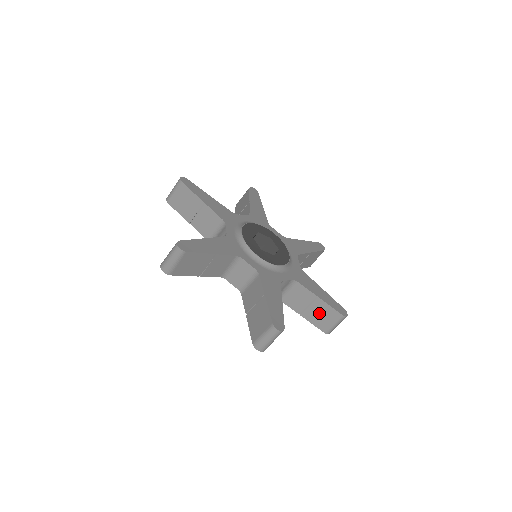
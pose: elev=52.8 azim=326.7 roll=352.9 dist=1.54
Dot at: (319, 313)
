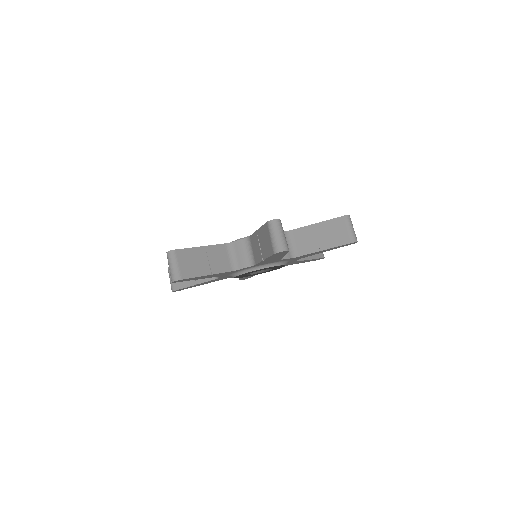
Dot at: (264, 242)
